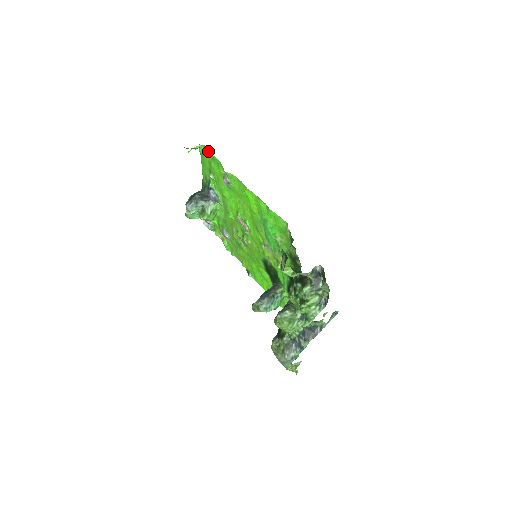
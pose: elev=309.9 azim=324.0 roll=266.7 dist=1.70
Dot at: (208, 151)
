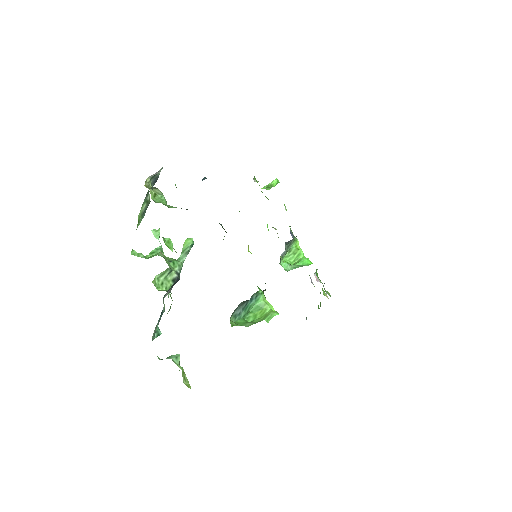
Dot at: occluded
